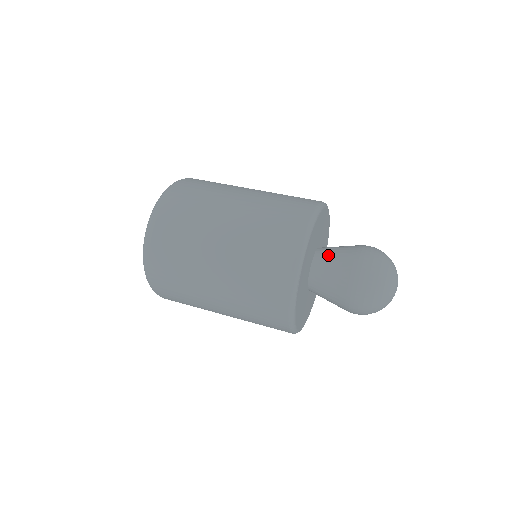
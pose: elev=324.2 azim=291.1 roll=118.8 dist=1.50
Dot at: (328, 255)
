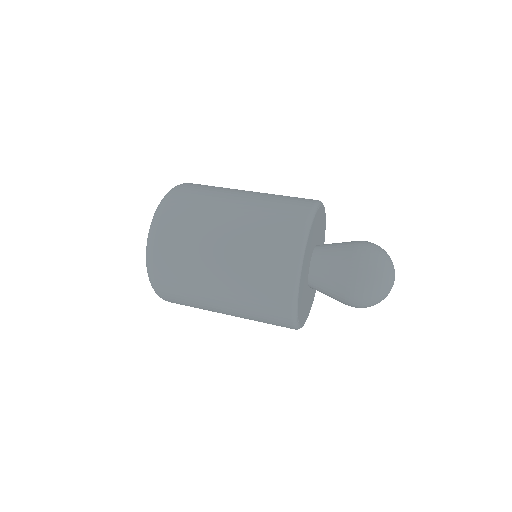
Dot at: (323, 267)
